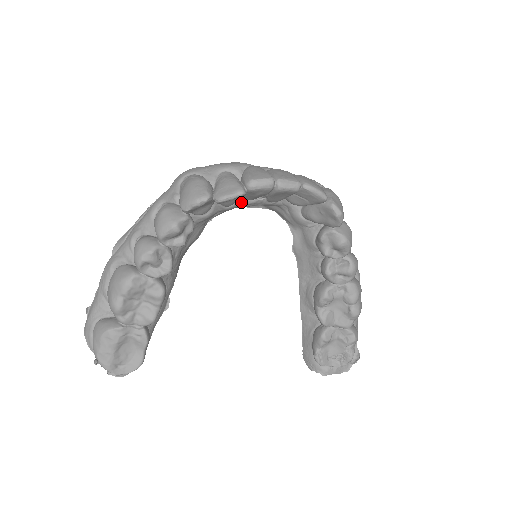
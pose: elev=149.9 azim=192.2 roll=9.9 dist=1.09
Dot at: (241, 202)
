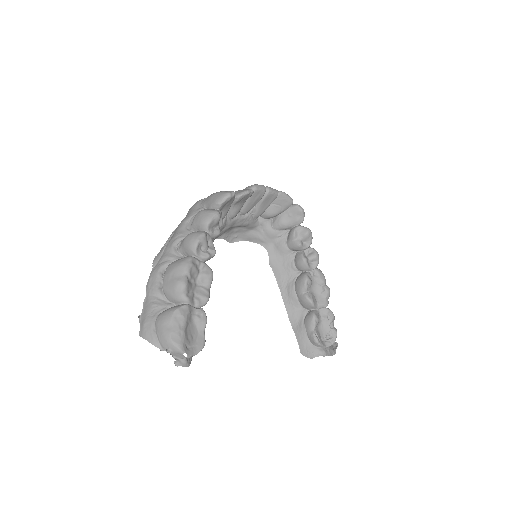
Dot at: (239, 217)
